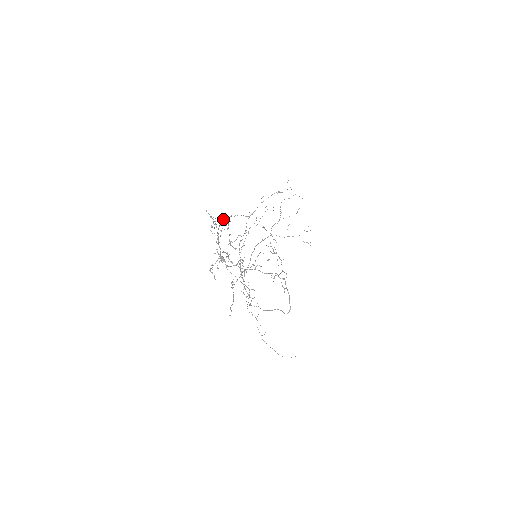
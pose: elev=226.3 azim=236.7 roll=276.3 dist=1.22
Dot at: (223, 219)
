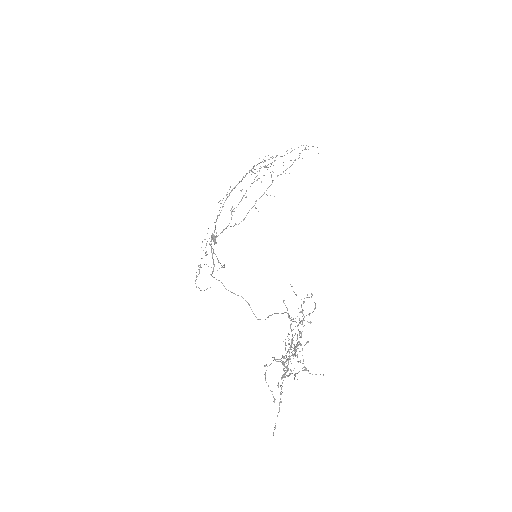
Dot at: occluded
